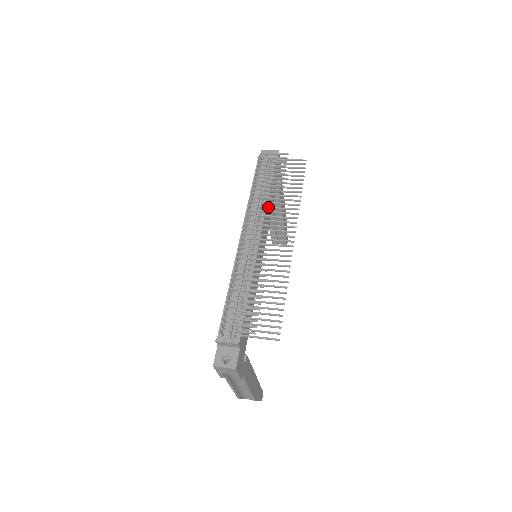
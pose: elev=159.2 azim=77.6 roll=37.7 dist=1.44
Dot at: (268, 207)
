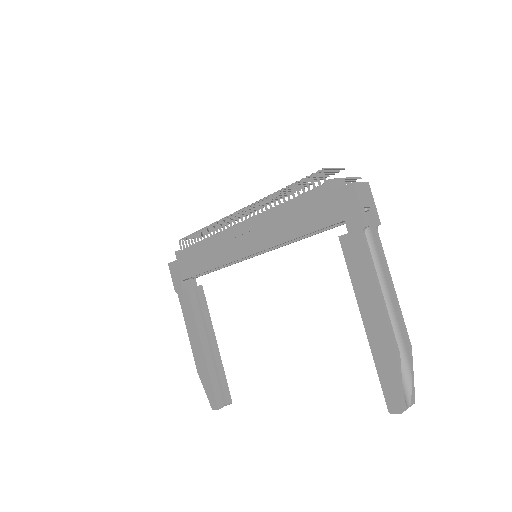
Dot at: occluded
